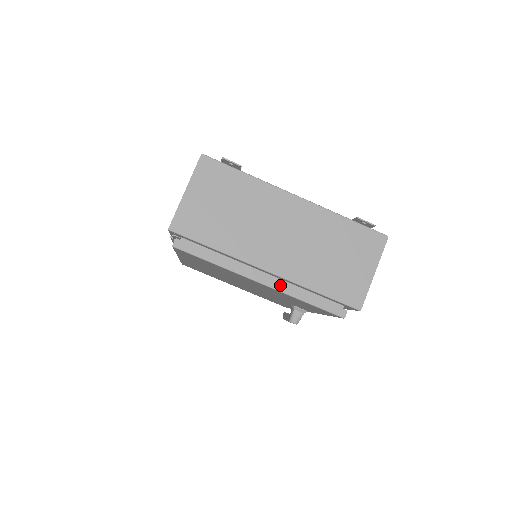
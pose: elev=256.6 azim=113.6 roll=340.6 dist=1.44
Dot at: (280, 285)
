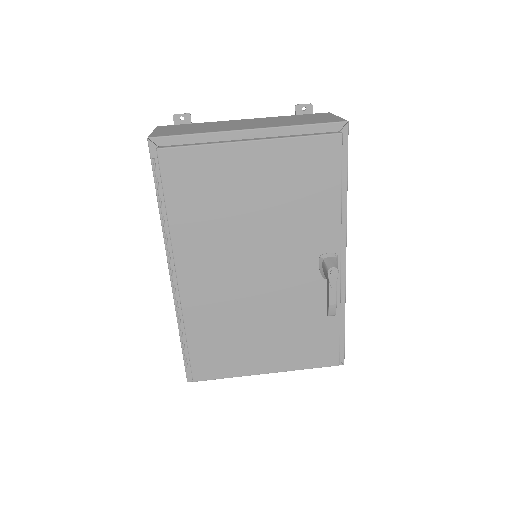
Dot at: (269, 138)
